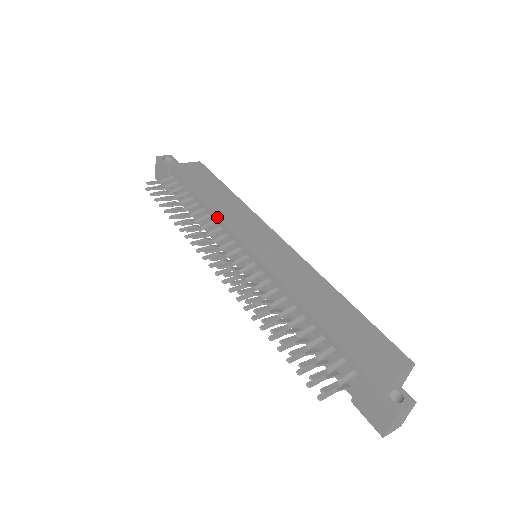
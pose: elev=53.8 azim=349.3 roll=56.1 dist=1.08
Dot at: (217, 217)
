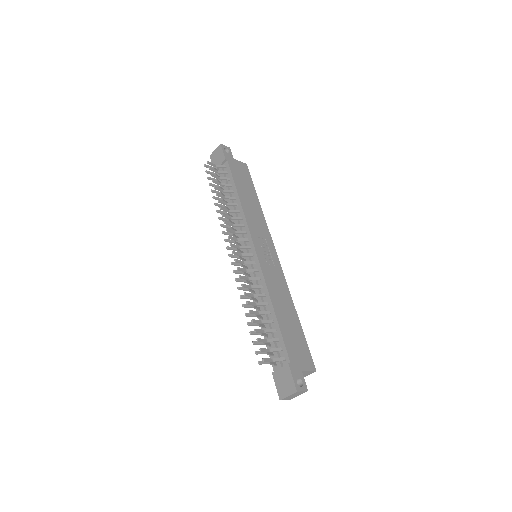
Dot at: (245, 217)
